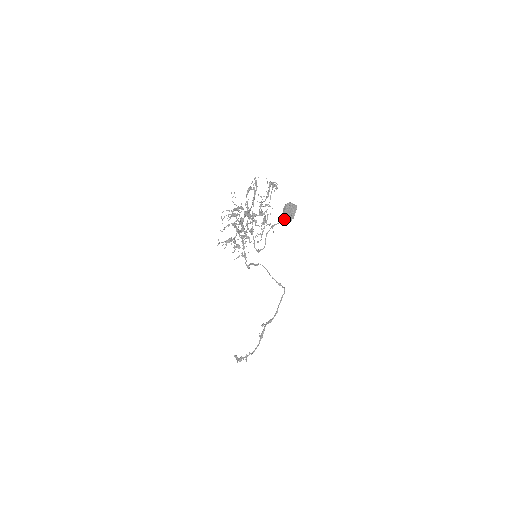
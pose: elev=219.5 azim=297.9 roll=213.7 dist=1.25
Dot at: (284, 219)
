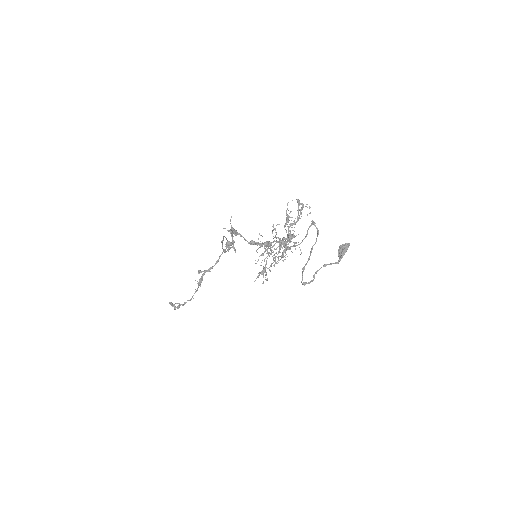
Dot at: (340, 260)
